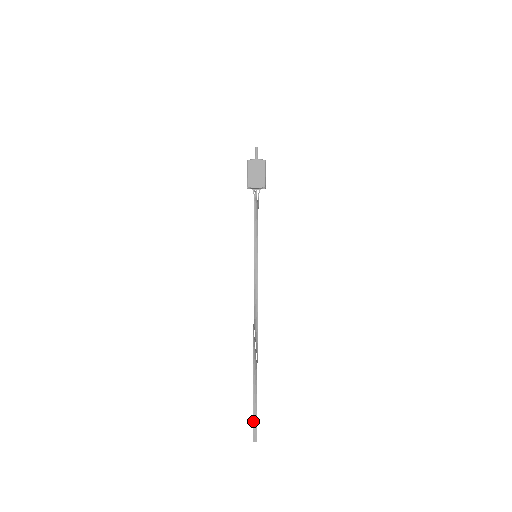
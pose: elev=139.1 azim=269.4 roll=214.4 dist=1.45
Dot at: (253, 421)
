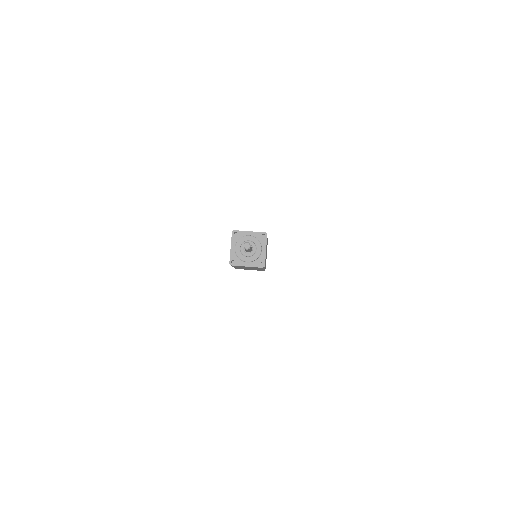
Dot at: occluded
